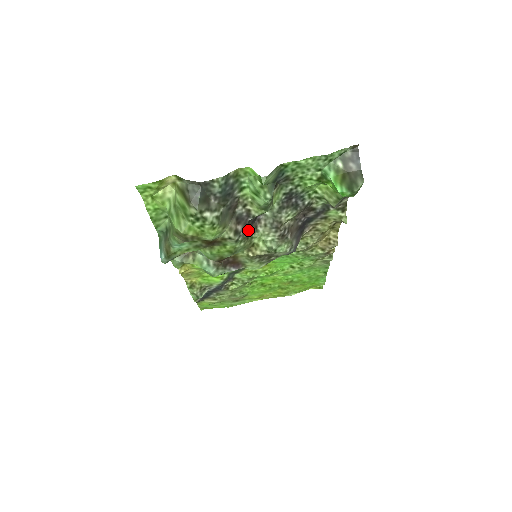
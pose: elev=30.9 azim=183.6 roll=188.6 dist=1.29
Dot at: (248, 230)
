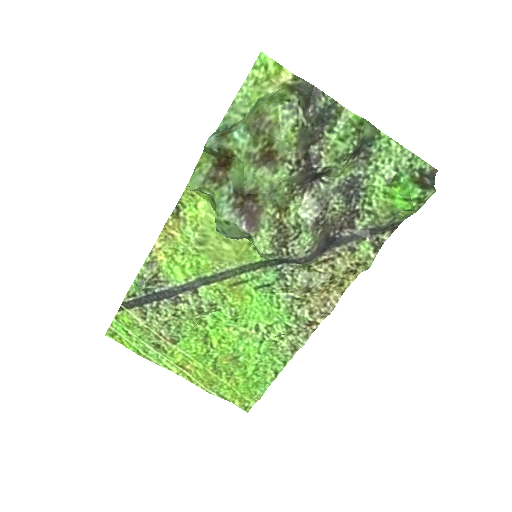
Dot at: (301, 180)
